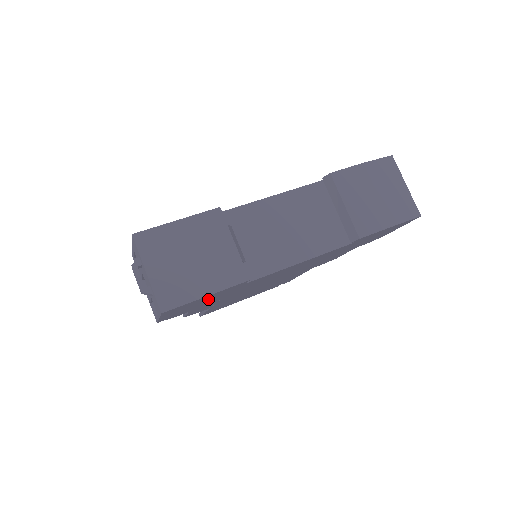
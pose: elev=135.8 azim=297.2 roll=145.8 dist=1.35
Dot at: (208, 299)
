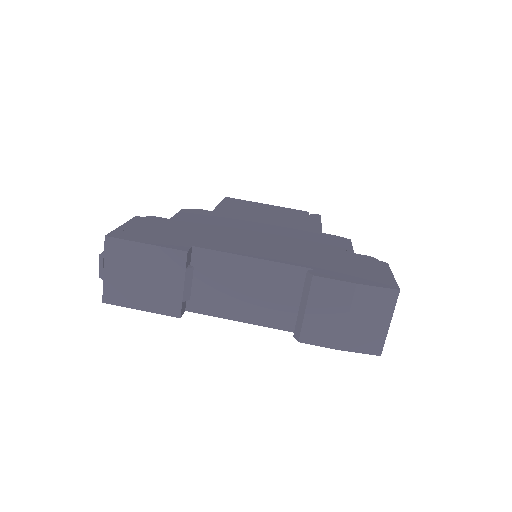
Dot at: occluded
